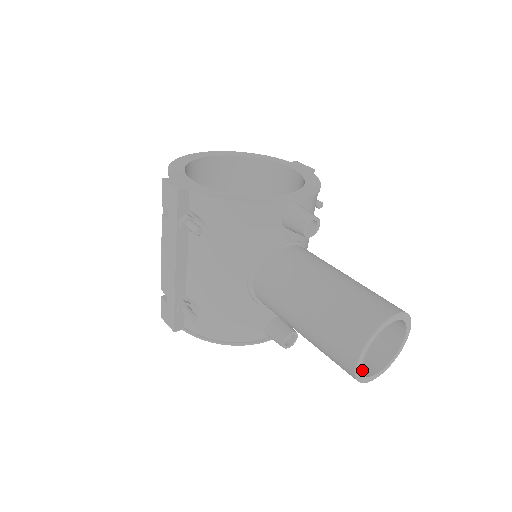
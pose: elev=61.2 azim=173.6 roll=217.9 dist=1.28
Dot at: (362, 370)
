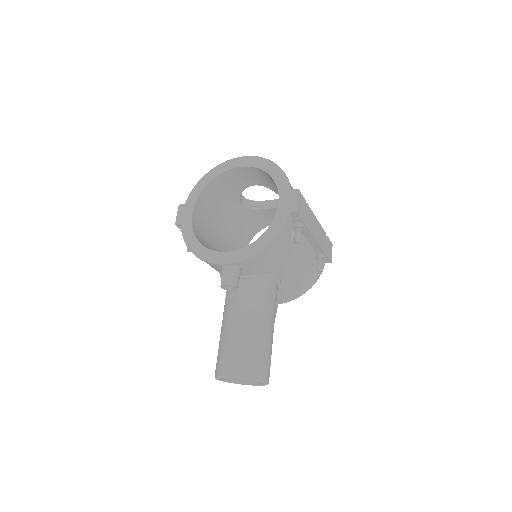
Dot at: occluded
